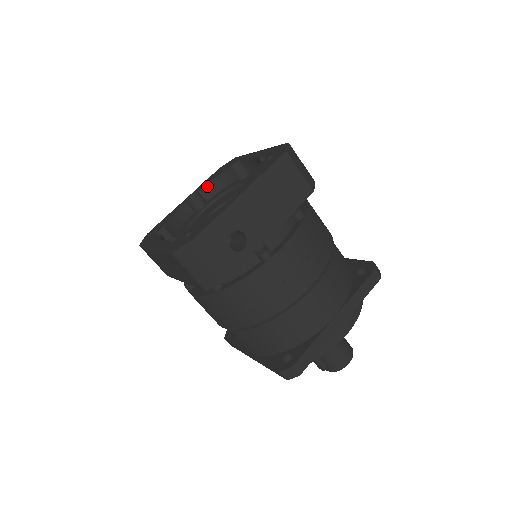
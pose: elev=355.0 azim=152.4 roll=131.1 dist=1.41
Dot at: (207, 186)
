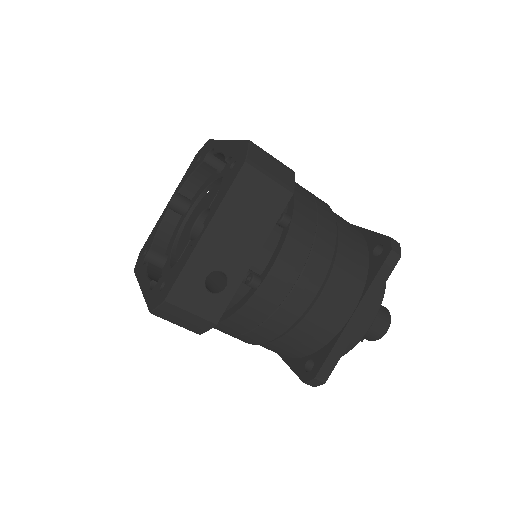
Dot at: (186, 184)
